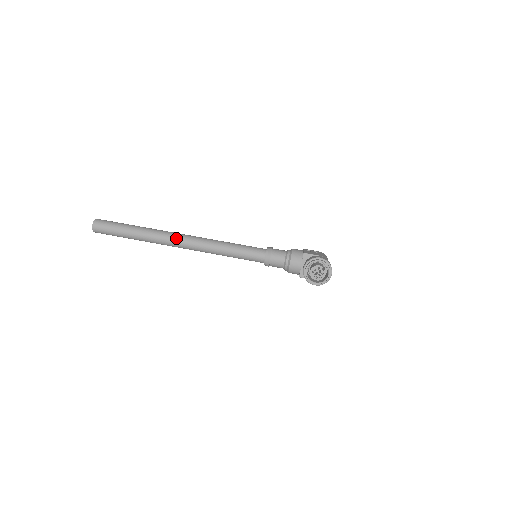
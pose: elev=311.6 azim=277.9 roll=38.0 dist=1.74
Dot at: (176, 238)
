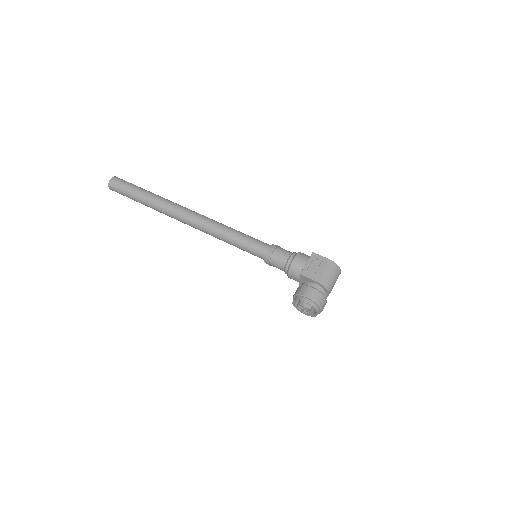
Dot at: (180, 218)
